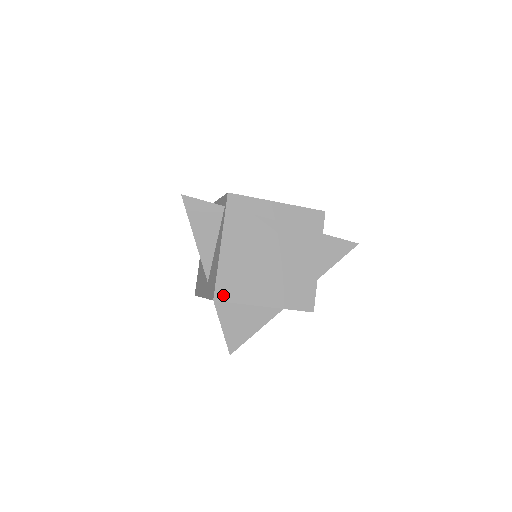
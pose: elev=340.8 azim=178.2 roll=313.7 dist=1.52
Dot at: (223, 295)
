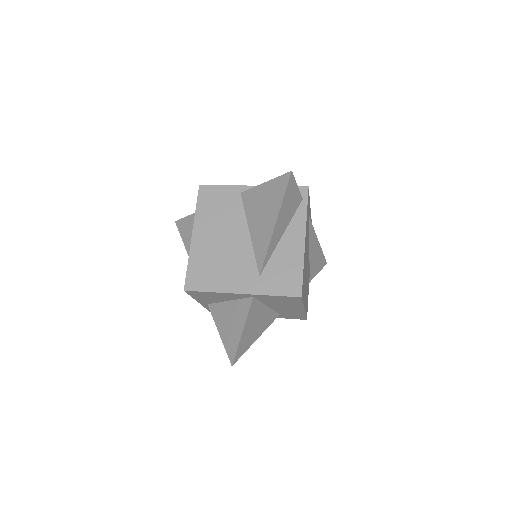
Dot at: occluded
